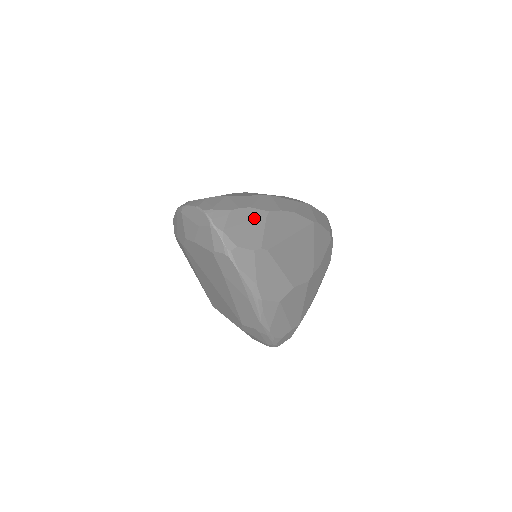
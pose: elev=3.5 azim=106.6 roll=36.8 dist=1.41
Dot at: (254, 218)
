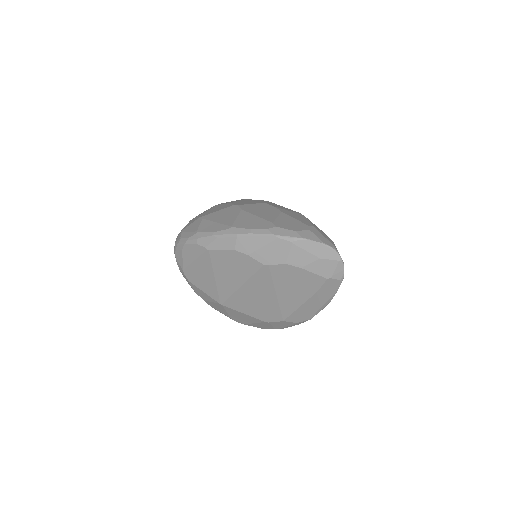
Dot at: occluded
